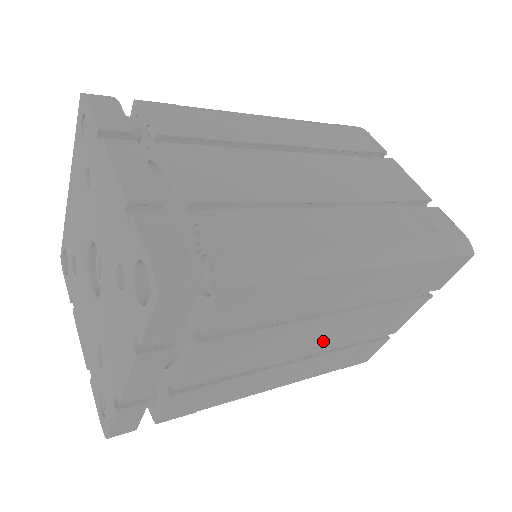
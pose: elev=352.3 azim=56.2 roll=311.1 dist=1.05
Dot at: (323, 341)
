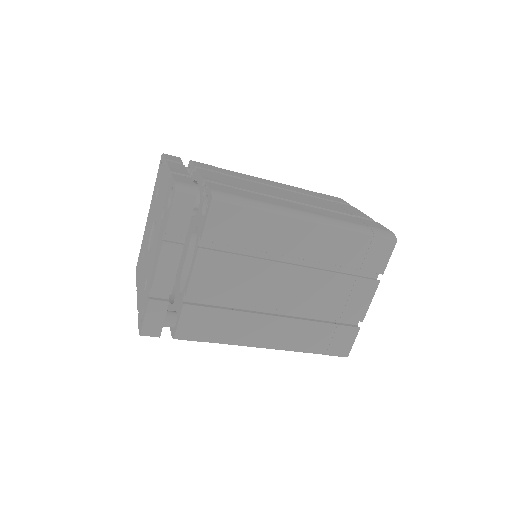
Dot at: (293, 297)
